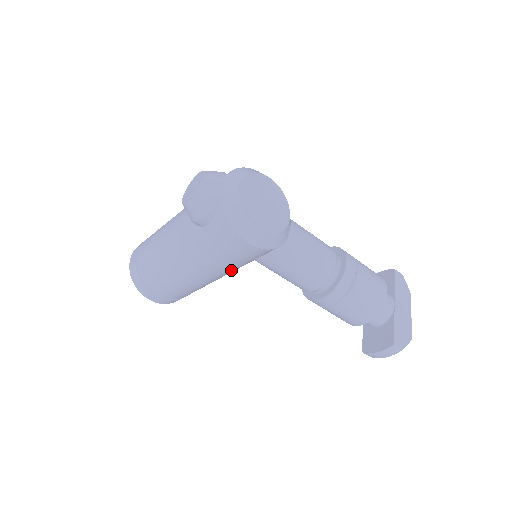
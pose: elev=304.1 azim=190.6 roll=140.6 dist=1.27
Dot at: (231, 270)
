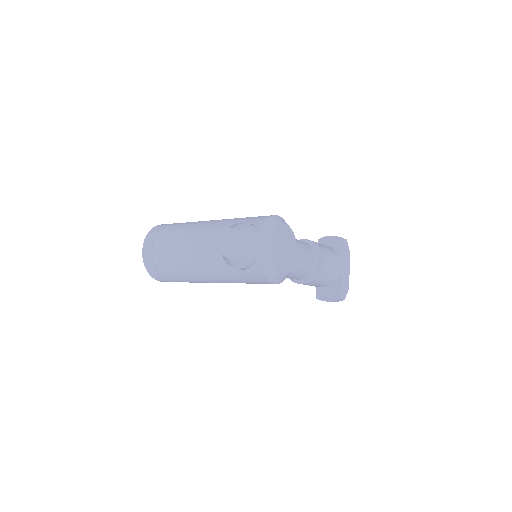
Dot at: occluded
